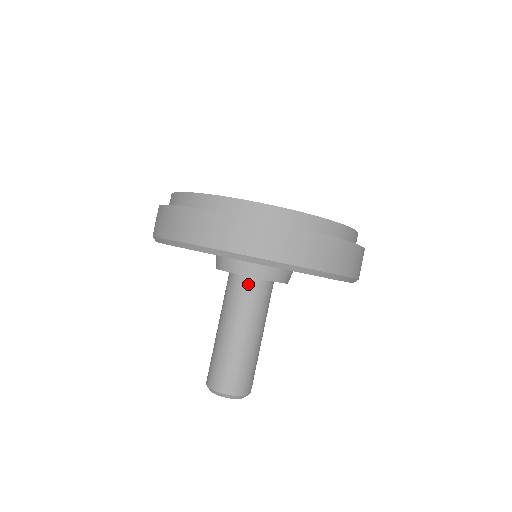
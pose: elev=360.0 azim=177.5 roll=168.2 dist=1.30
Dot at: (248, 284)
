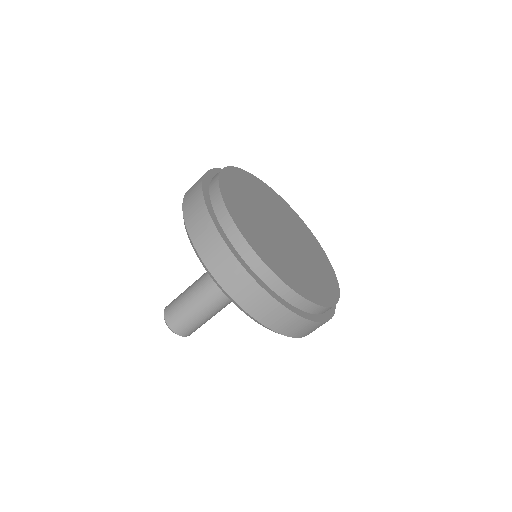
Dot at: occluded
